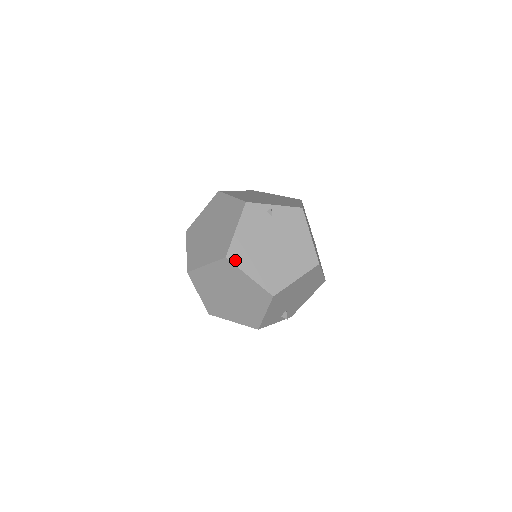
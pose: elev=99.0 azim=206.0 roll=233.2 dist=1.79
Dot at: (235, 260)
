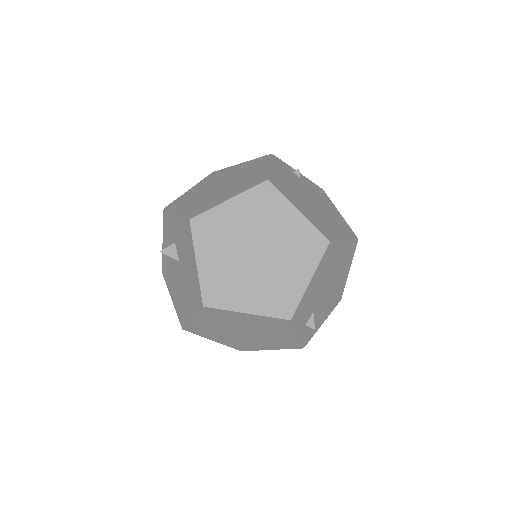
Dot at: (278, 188)
